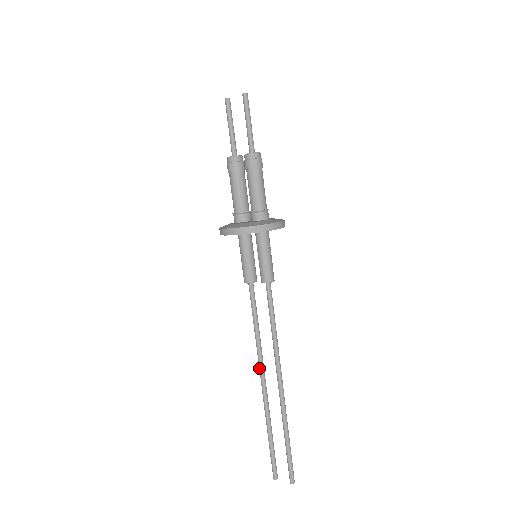
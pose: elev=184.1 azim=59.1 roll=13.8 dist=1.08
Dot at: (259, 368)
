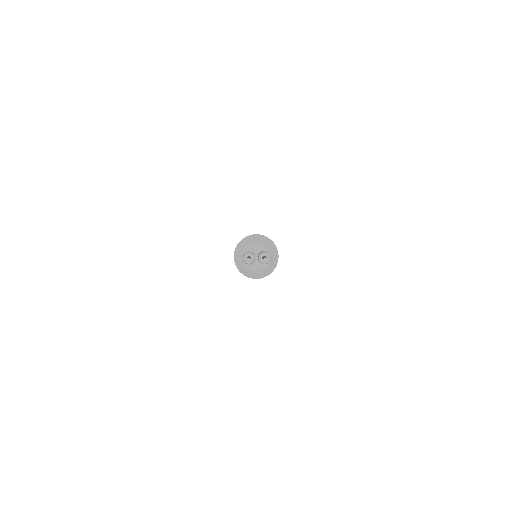
Dot at: occluded
